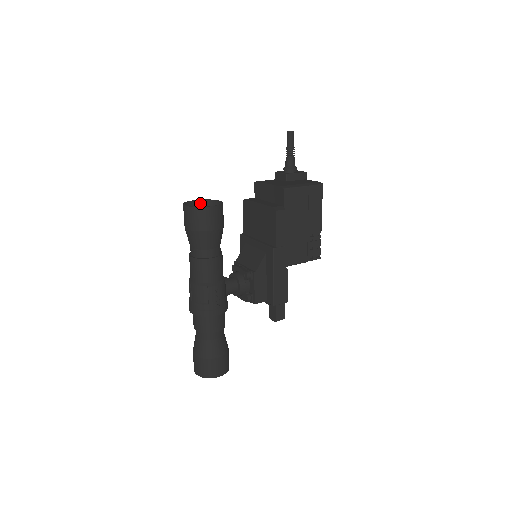
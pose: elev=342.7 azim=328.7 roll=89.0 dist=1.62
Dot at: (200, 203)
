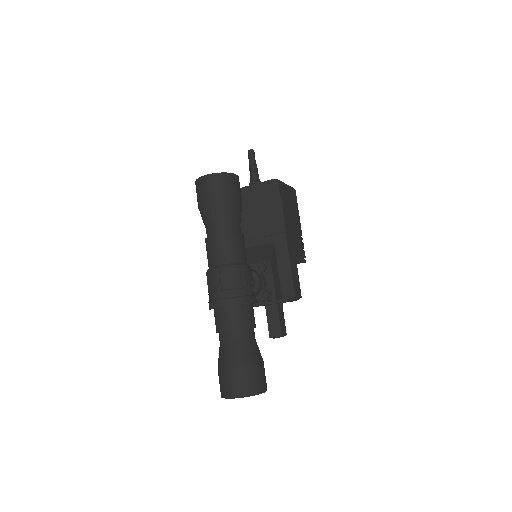
Dot at: occluded
